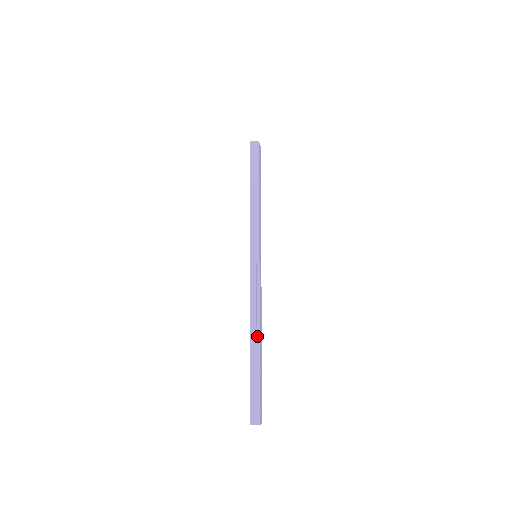
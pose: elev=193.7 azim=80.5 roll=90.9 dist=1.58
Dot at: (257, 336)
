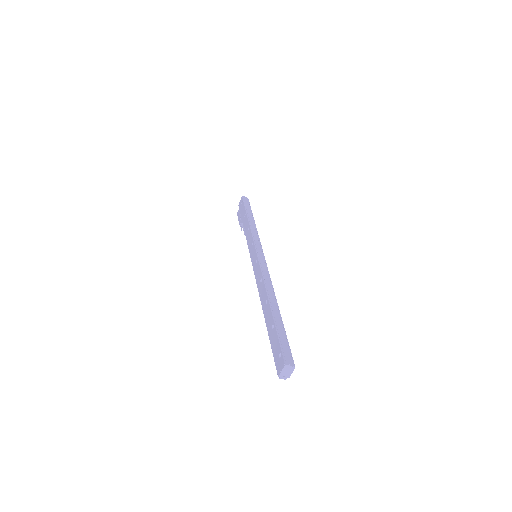
Dot at: (274, 299)
